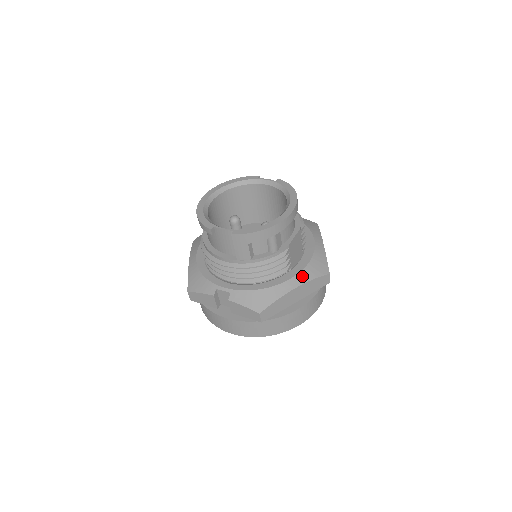
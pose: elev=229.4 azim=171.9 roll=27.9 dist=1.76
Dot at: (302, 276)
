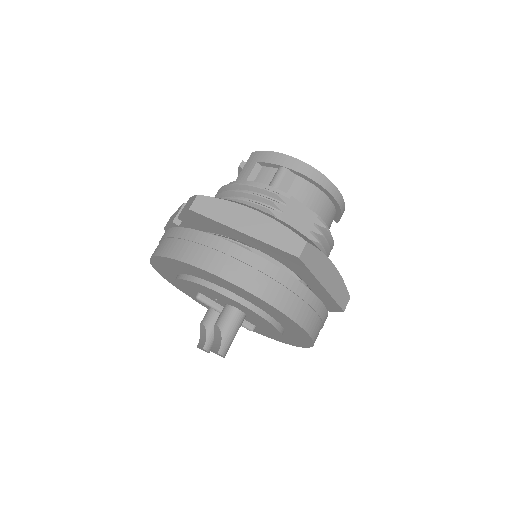
Dot at: (274, 218)
